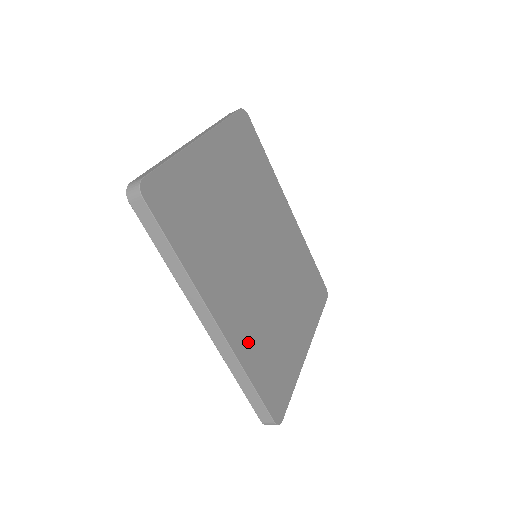
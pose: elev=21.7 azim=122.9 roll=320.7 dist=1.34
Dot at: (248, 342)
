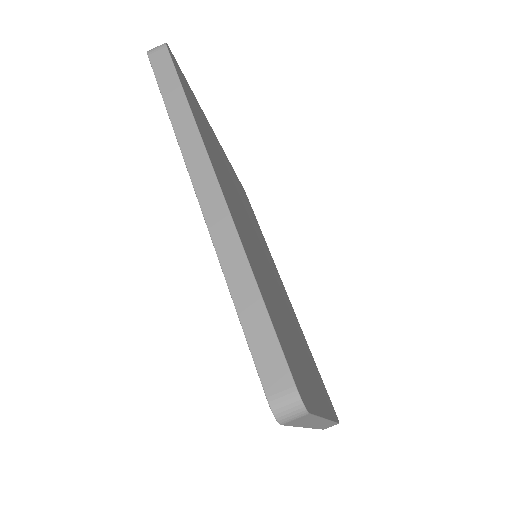
Dot at: (253, 260)
